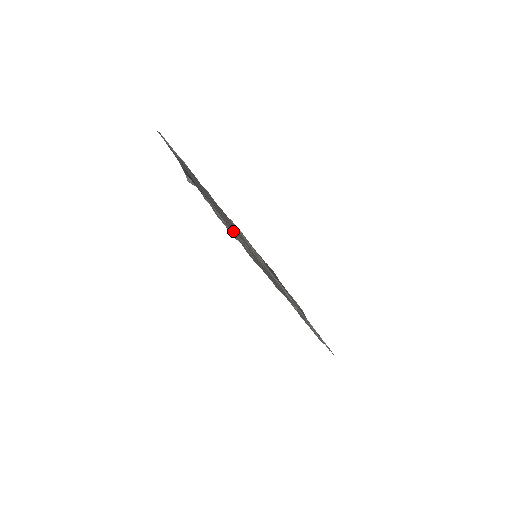
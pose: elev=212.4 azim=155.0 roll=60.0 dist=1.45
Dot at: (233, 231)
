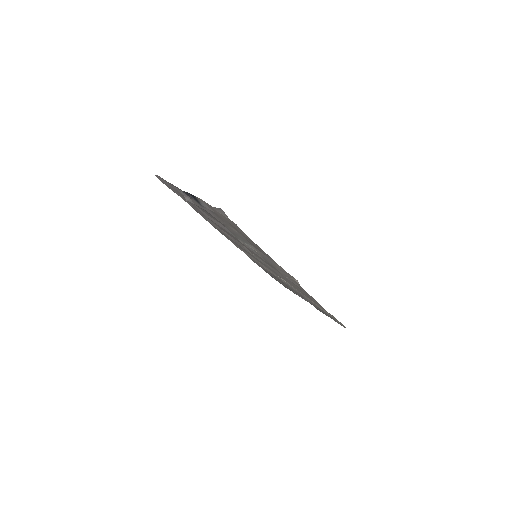
Dot at: (230, 231)
